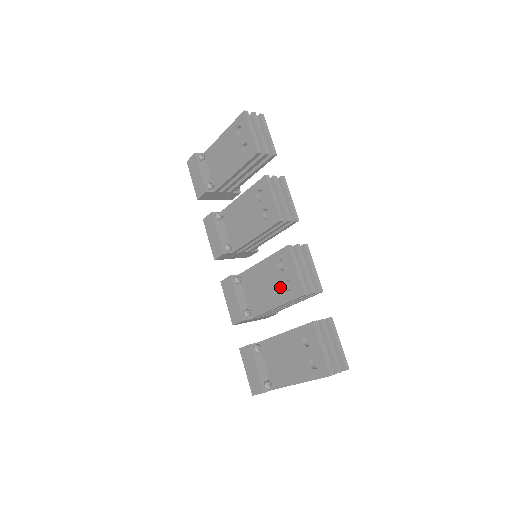
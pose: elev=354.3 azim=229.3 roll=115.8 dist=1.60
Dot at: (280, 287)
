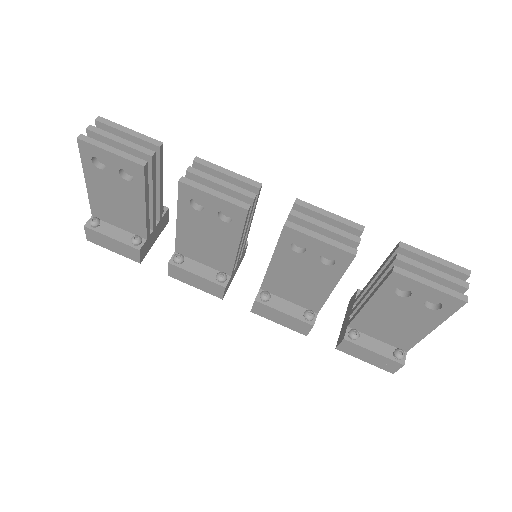
Dot at: (319, 268)
